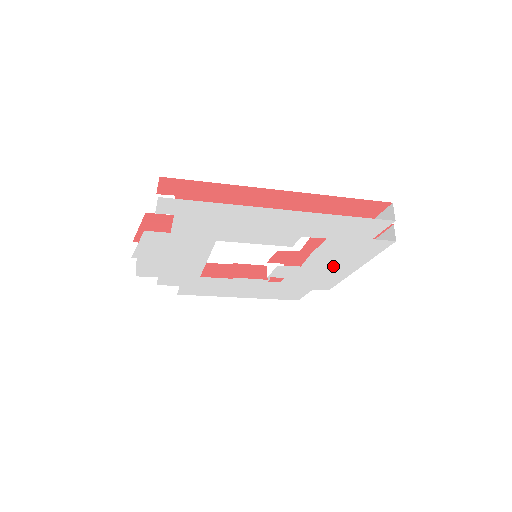
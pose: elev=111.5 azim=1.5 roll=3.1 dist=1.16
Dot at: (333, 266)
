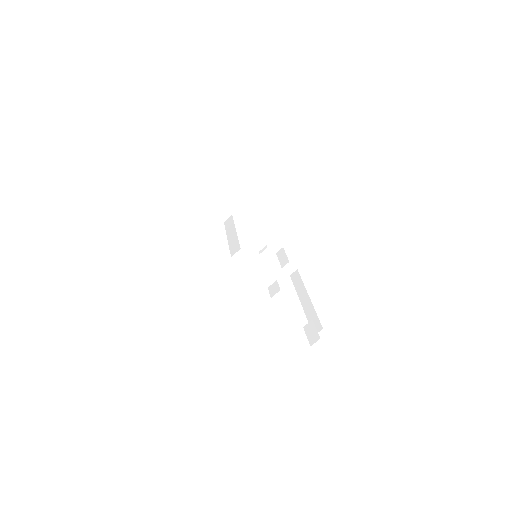
Dot at: occluded
